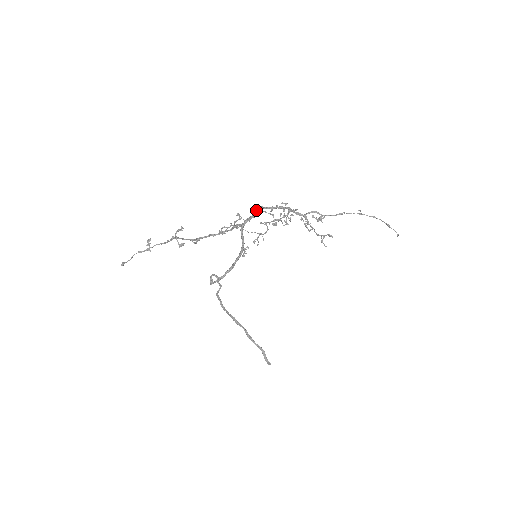
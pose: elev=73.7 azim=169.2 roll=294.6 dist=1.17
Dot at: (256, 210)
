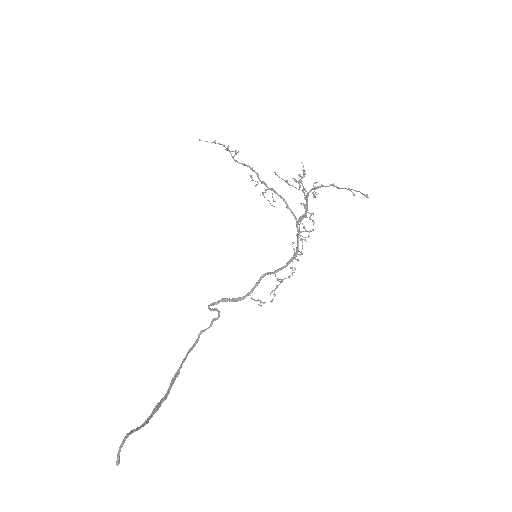
Dot at: (288, 208)
